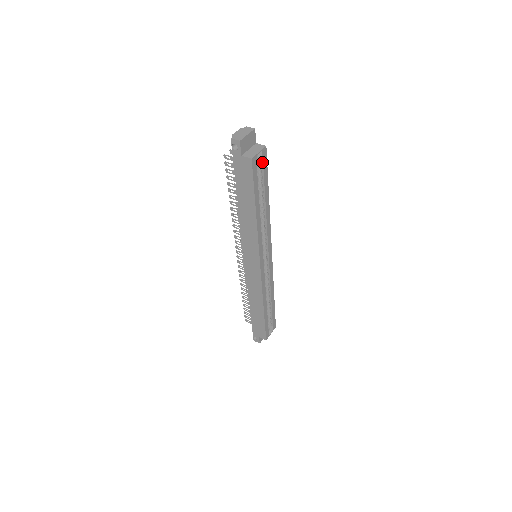
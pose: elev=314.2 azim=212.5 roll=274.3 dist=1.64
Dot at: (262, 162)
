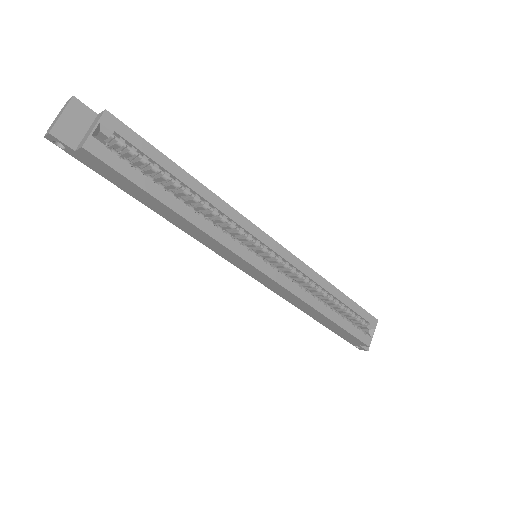
Dot at: (120, 137)
